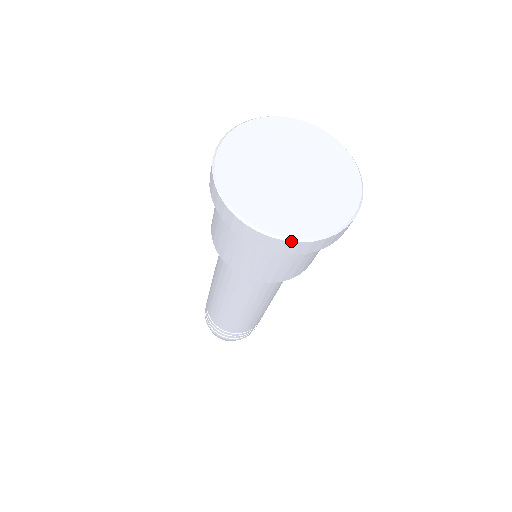
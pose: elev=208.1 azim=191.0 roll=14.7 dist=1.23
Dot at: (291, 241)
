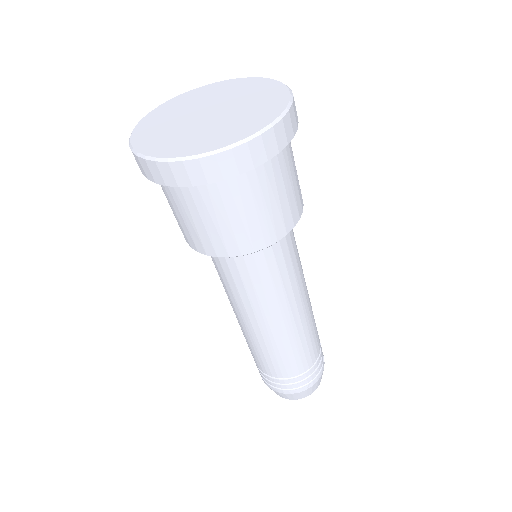
Dot at: (140, 156)
